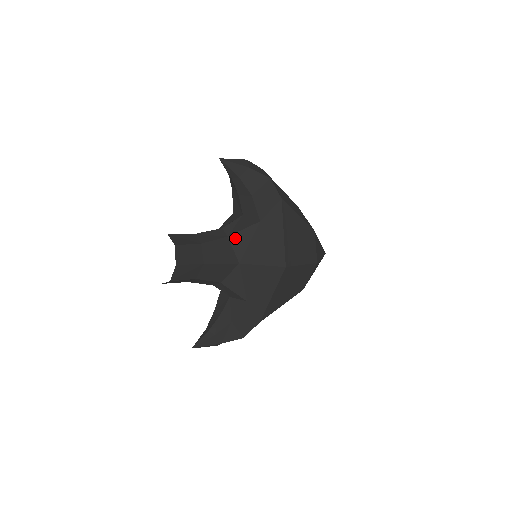
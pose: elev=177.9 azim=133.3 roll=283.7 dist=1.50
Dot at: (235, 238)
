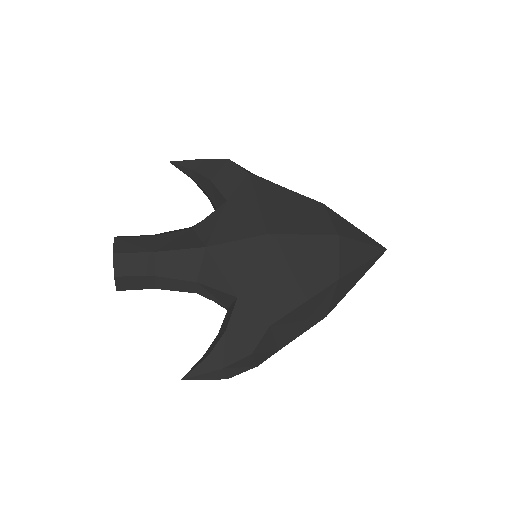
Dot at: (201, 226)
